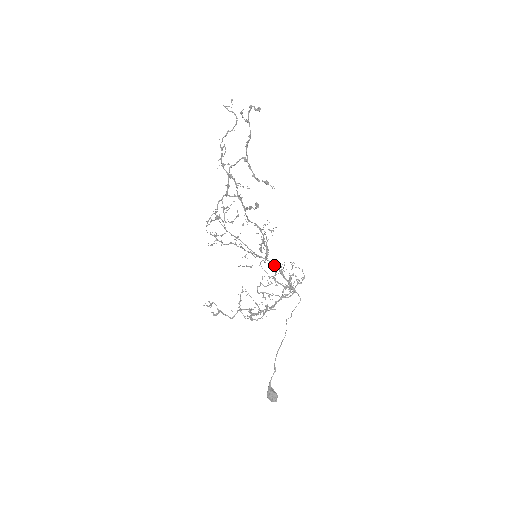
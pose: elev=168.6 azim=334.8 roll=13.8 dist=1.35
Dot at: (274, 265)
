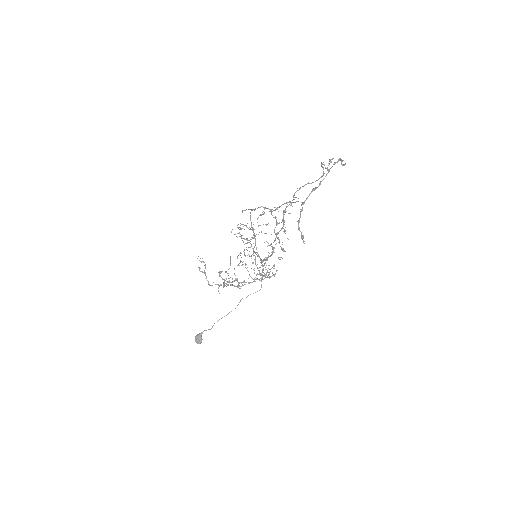
Dot at: (262, 264)
